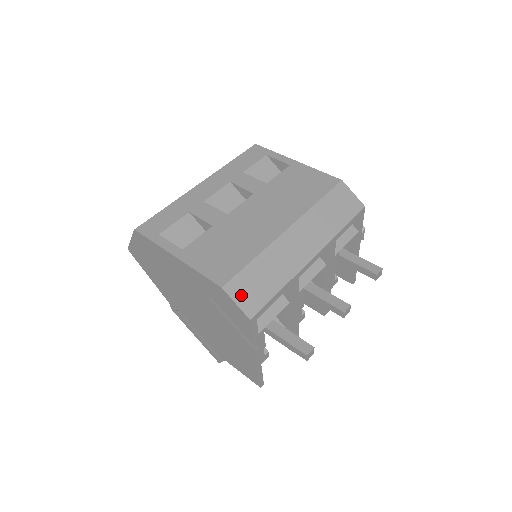
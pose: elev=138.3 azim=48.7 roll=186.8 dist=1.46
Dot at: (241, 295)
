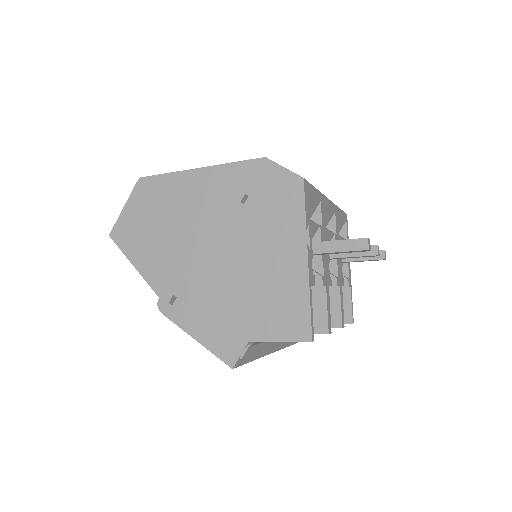
Dot at: occluded
